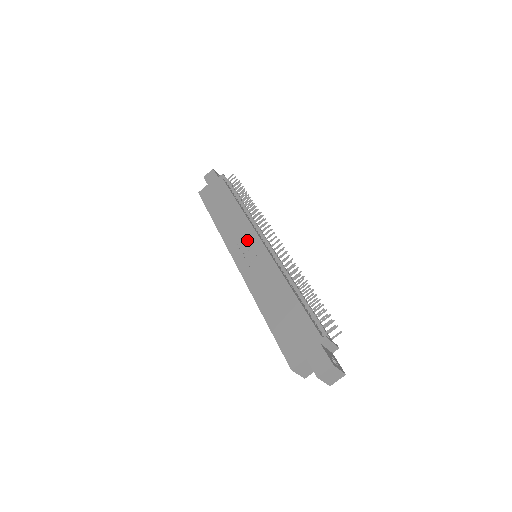
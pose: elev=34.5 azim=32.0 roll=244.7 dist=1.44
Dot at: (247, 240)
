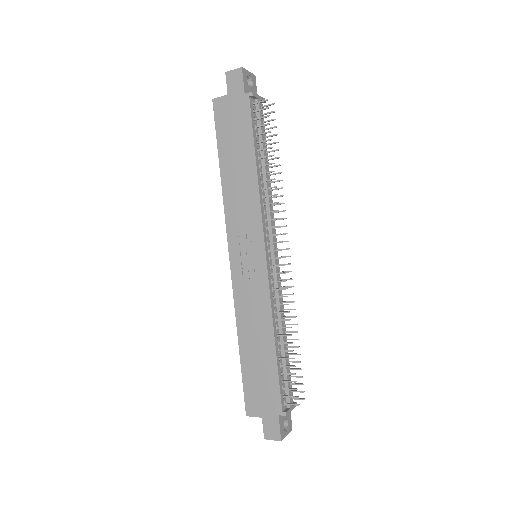
Dot at: (251, 240)
